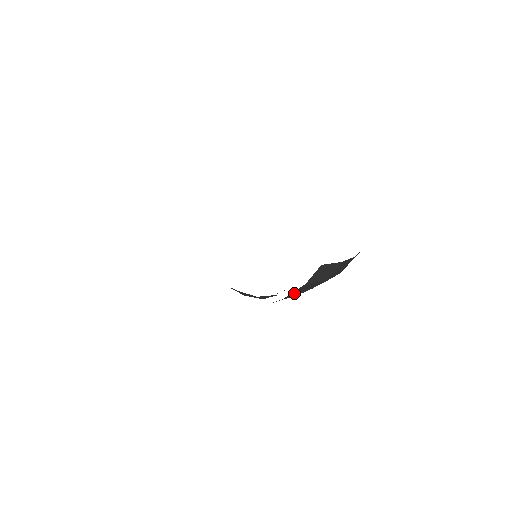
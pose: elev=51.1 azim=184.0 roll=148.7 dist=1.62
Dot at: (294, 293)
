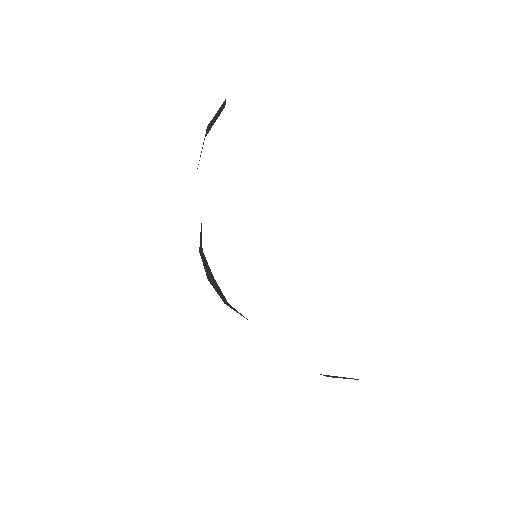
Dot at: occluded
